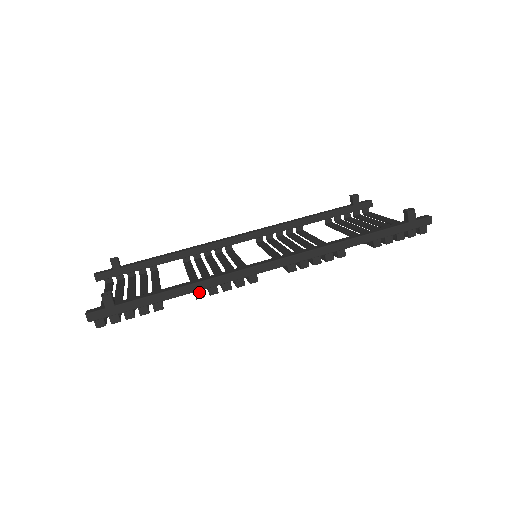
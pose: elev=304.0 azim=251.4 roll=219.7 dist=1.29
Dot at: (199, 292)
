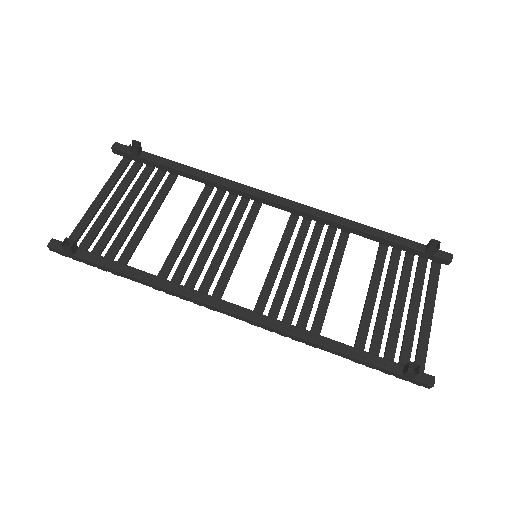
Dot at: occluded
